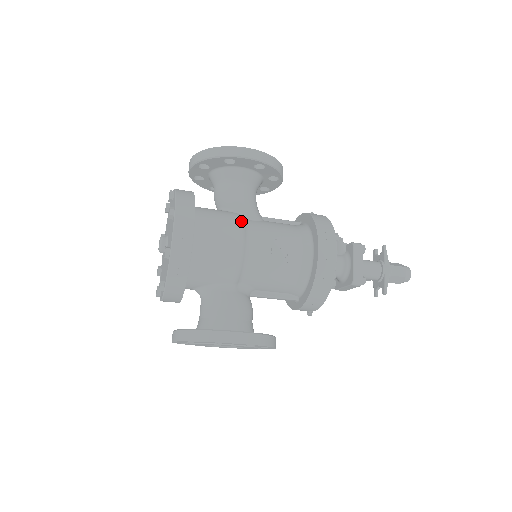
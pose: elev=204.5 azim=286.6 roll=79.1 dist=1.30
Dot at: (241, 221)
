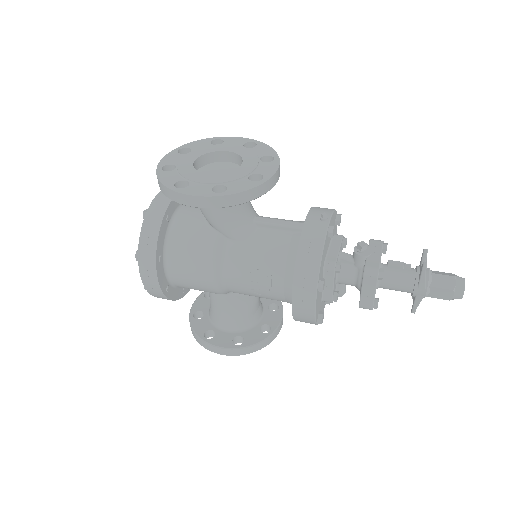
Dot at: (214, 254)
